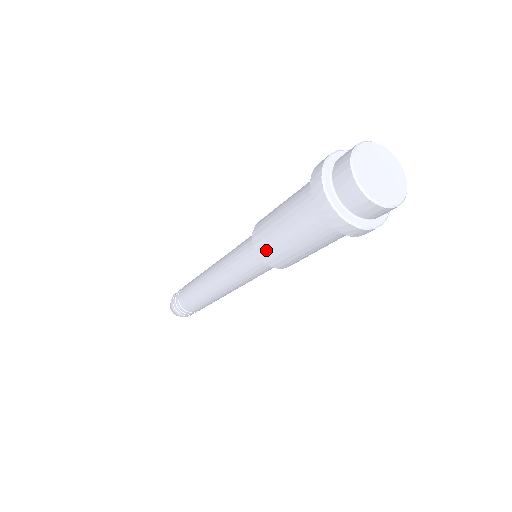
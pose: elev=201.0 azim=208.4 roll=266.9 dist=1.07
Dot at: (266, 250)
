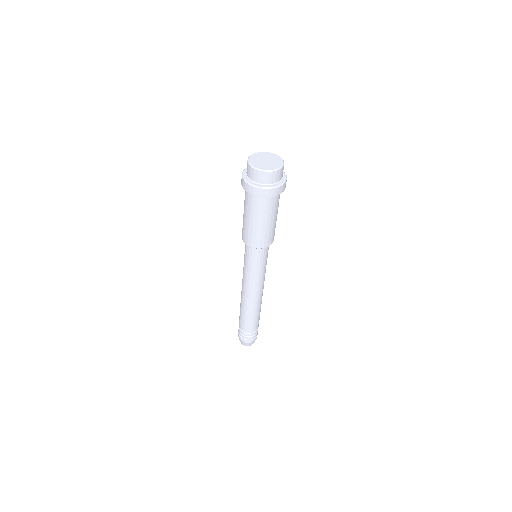
Dot at: (253, 240)
